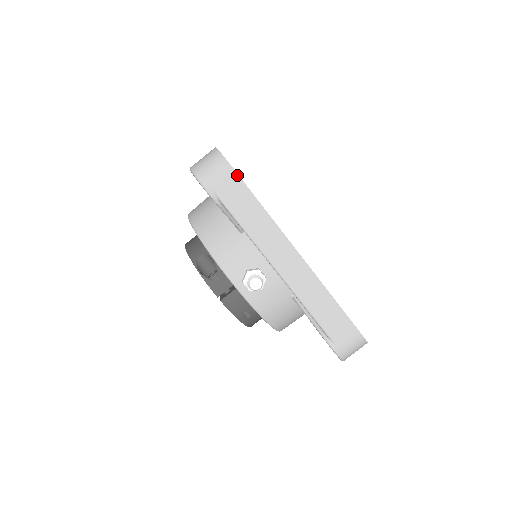
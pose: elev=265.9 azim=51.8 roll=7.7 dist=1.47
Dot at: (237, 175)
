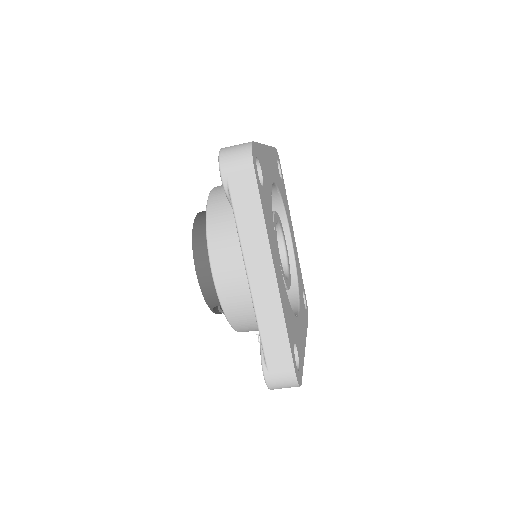
Dot at: (301, 381)
